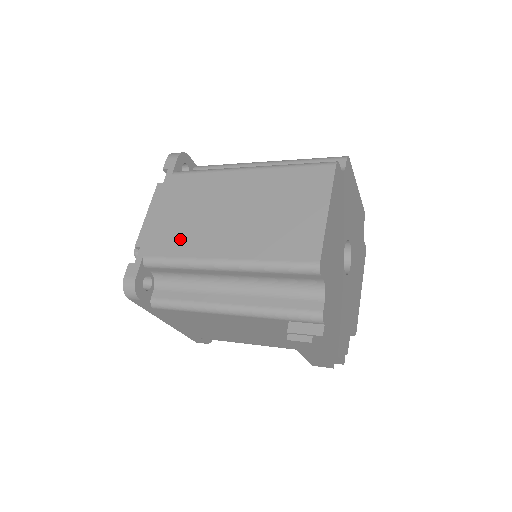
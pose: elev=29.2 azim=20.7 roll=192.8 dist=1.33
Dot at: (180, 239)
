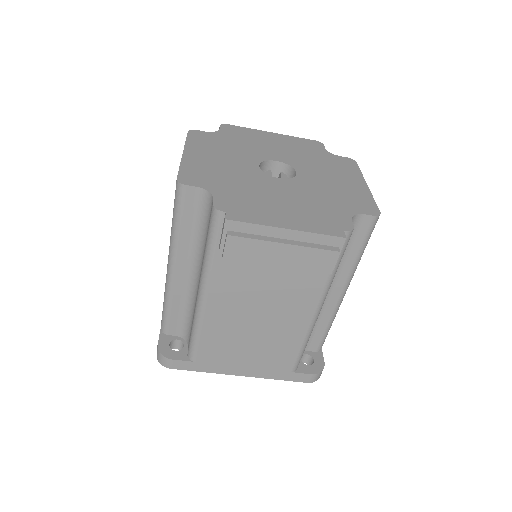
Dot at: occluded
